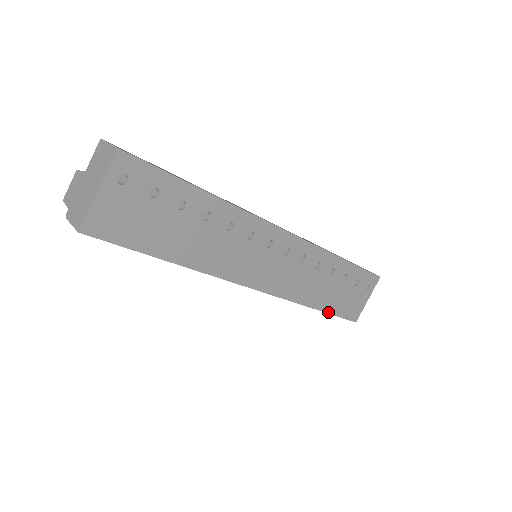
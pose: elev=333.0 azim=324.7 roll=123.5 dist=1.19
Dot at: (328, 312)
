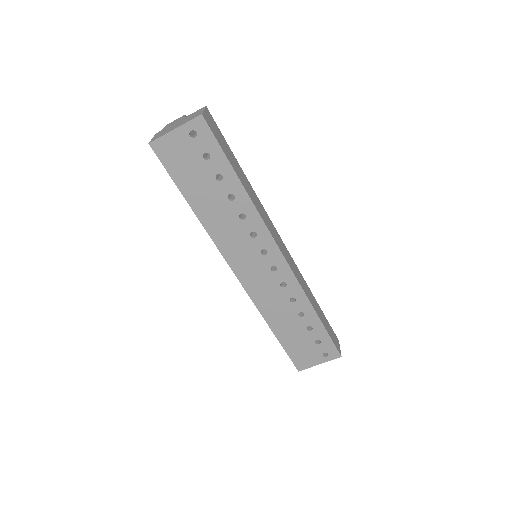
Dot at: (280, 341)
